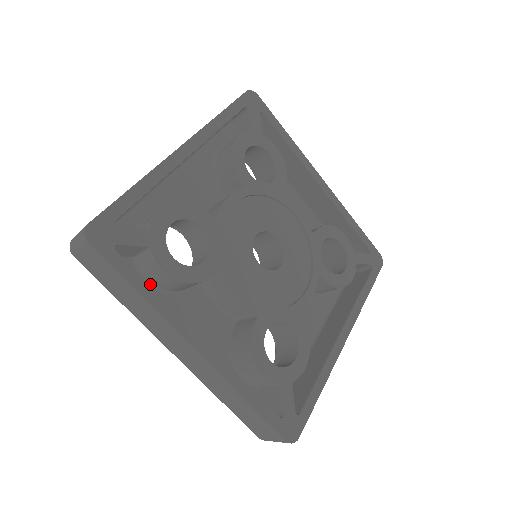
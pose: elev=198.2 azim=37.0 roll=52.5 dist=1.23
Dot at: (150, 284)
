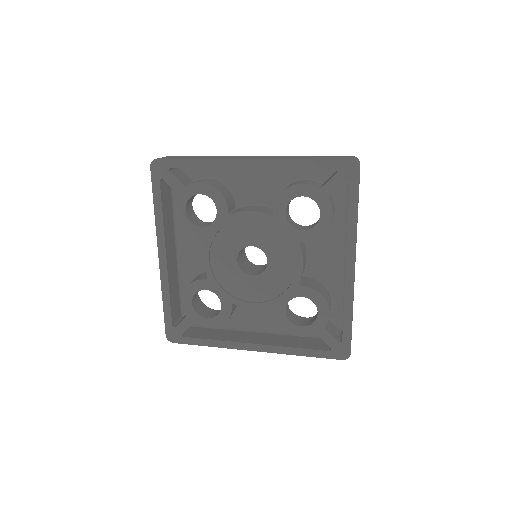
Dot at: occluded
